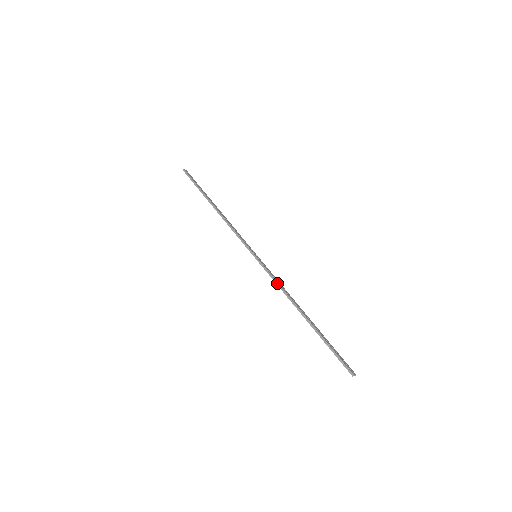
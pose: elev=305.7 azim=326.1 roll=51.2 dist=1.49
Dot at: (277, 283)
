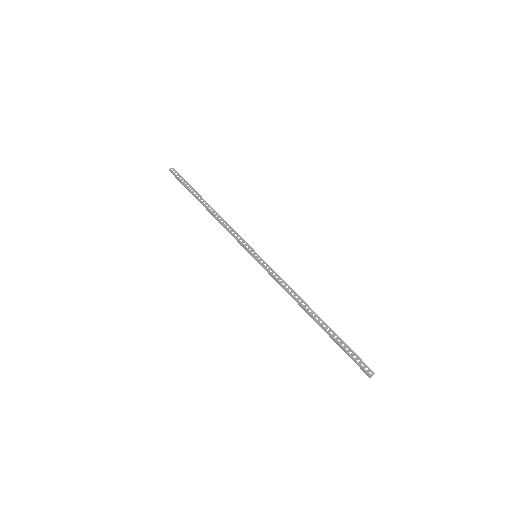
Dot at: (280, 285)
